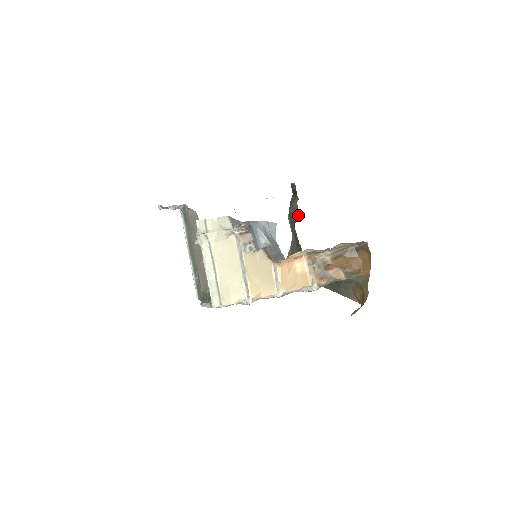
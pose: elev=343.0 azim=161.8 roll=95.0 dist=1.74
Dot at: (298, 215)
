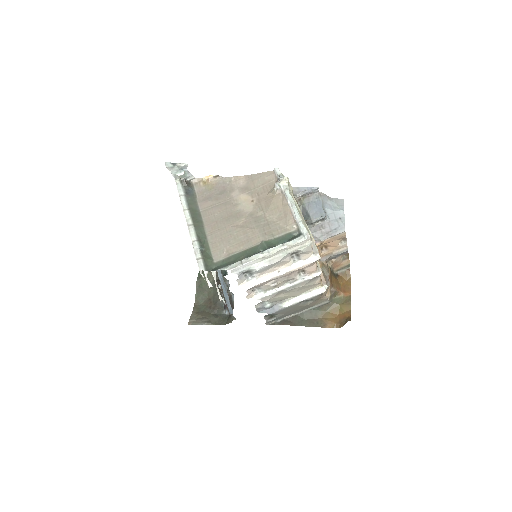
Dot at: (223, 273)
